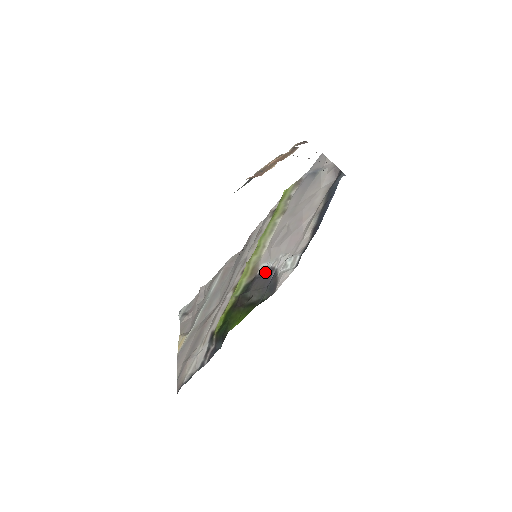
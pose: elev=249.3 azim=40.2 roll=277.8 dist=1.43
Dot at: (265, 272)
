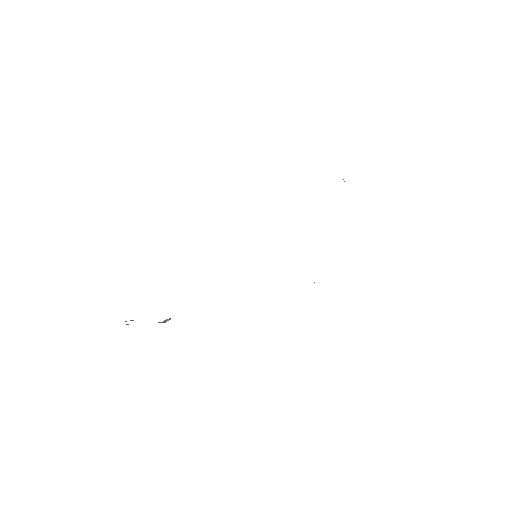
Dot at: occluded
